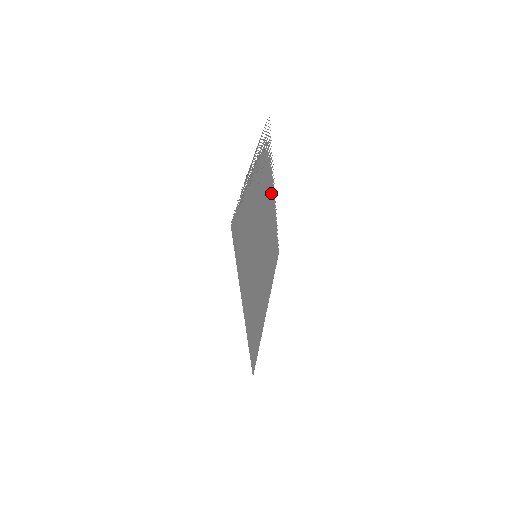
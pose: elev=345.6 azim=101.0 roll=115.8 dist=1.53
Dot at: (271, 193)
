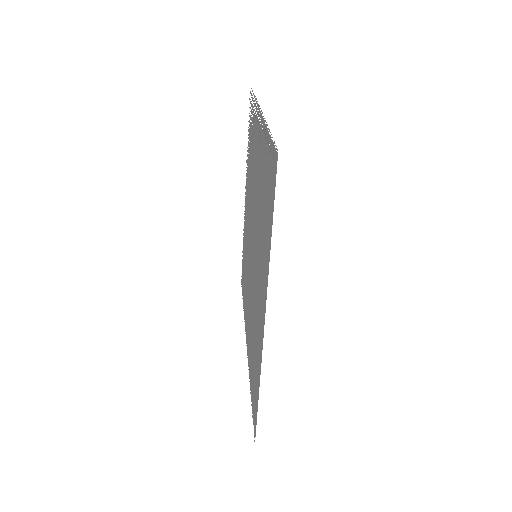
Dot at: (247, 191)
